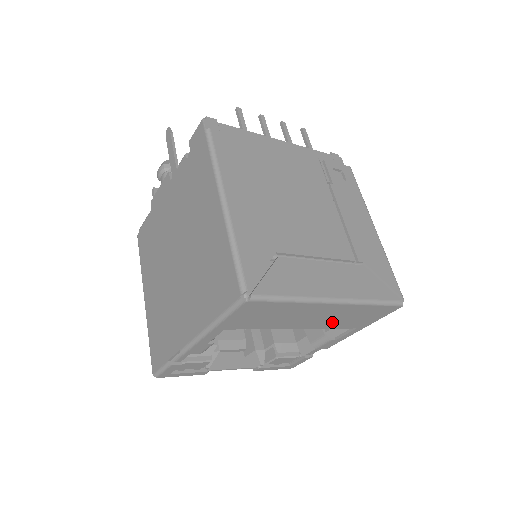
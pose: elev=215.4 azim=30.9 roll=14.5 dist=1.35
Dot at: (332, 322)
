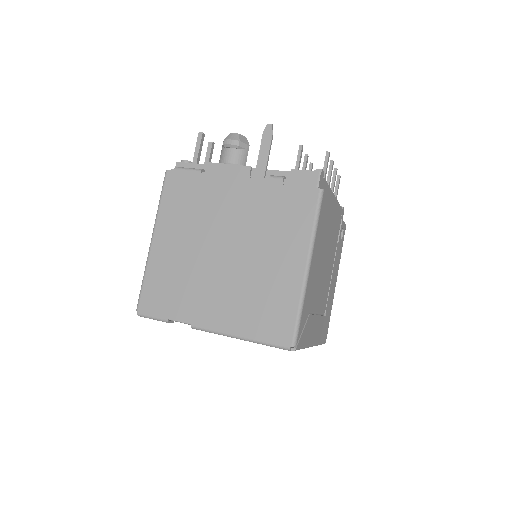
Dot at: occluded
